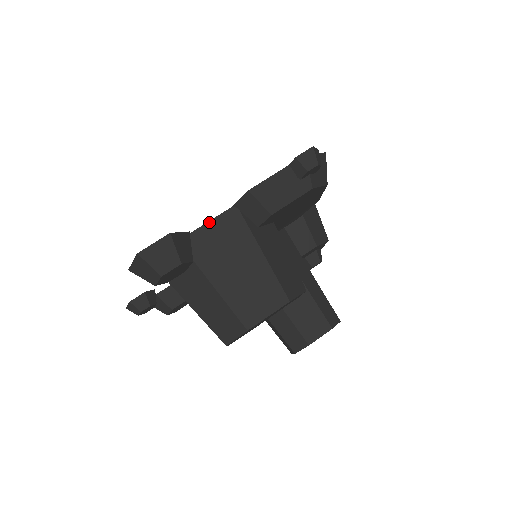
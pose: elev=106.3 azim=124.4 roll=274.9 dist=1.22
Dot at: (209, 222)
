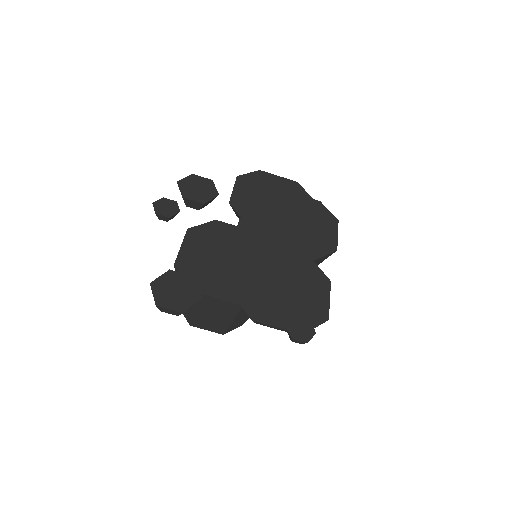
Dot at: (219, 299)
